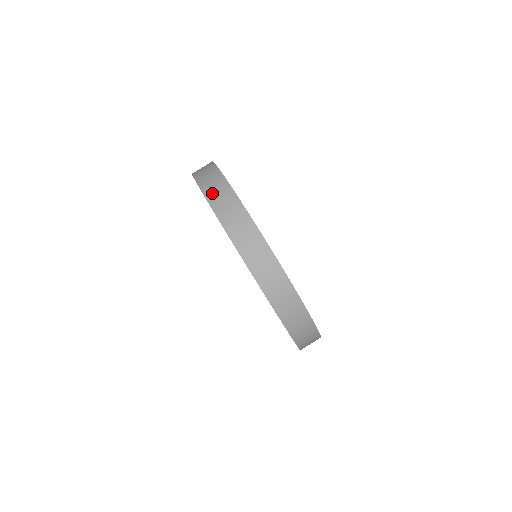
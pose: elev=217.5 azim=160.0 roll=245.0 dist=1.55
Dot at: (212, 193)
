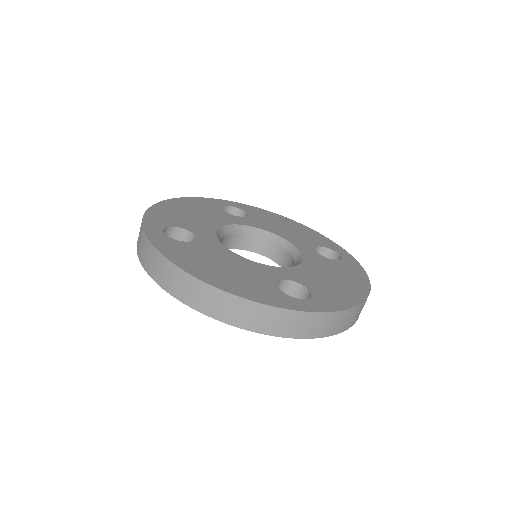
Dot at: (140, 251)
